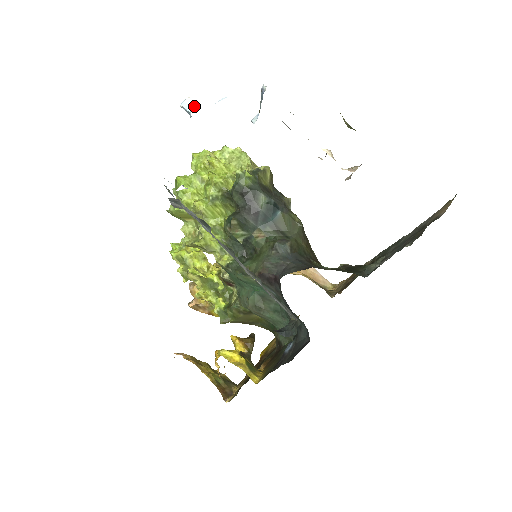
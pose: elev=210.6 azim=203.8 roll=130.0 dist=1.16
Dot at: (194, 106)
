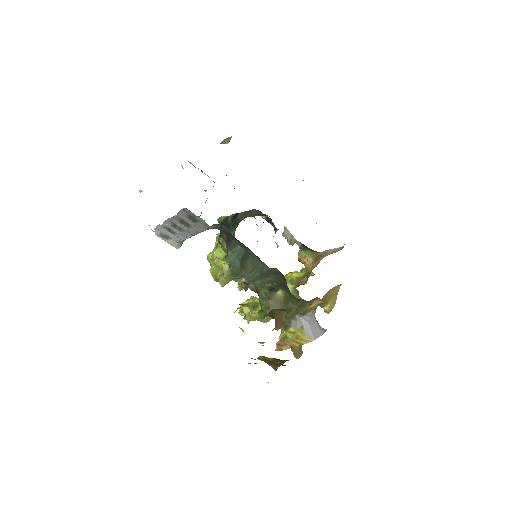
Dot at: occluded
